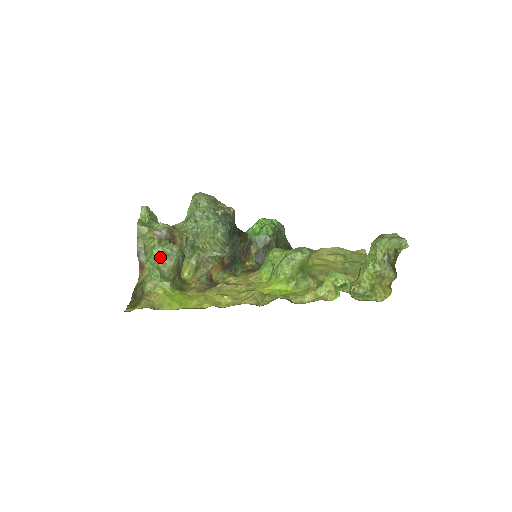
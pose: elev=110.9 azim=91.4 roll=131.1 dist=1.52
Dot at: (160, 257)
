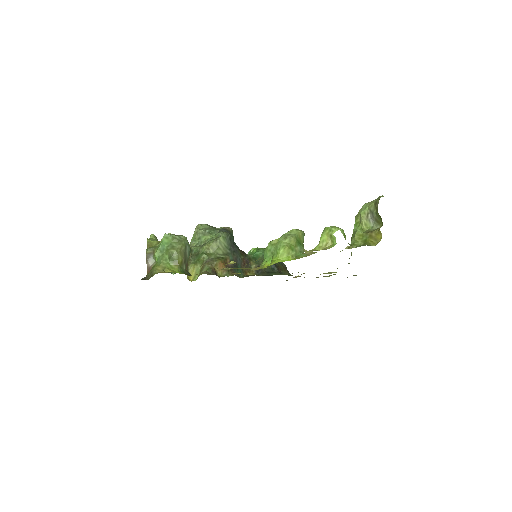
Dot at: (169, 243)
